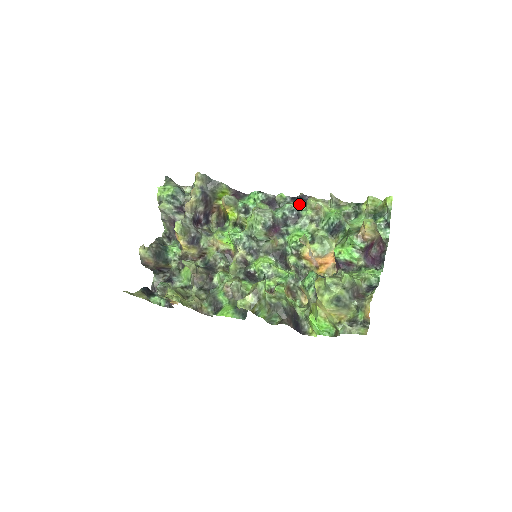
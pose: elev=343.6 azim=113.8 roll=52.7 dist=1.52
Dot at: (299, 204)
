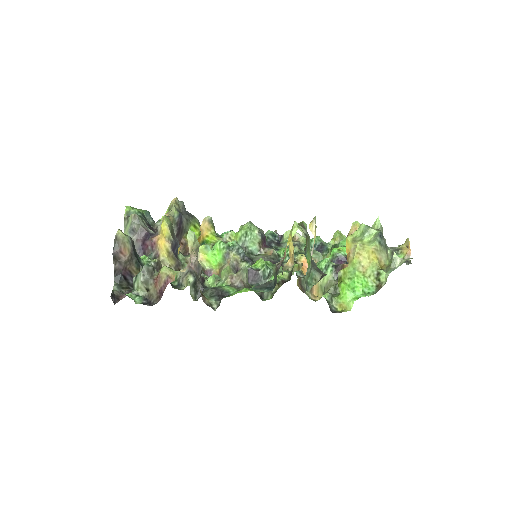
Dot at: occluded
